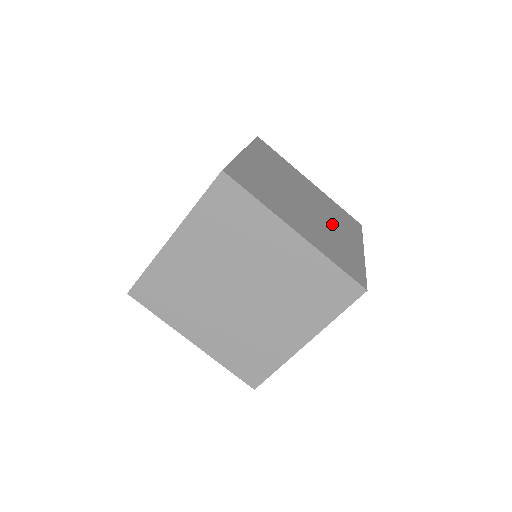
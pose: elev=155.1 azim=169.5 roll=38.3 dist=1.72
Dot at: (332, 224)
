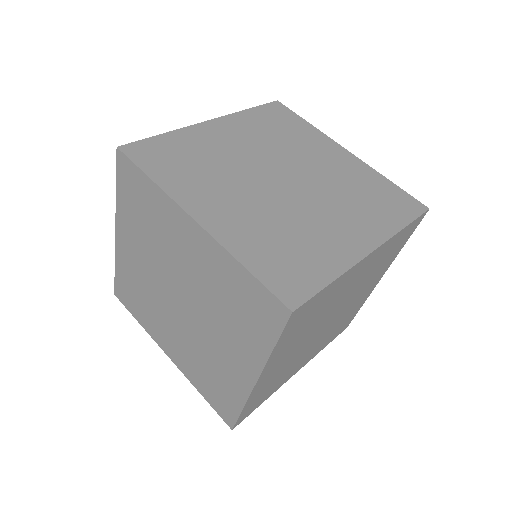
Dot at: (310, 162)
